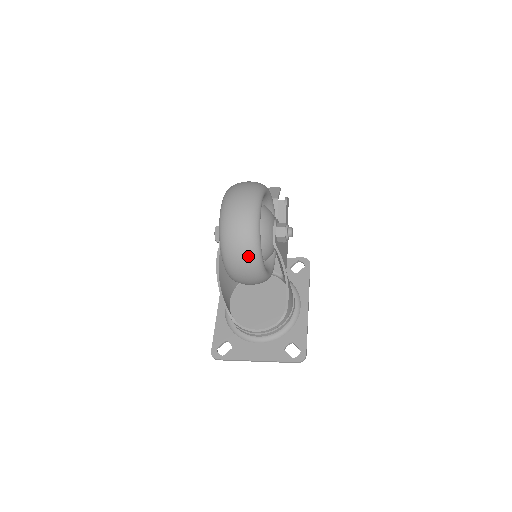
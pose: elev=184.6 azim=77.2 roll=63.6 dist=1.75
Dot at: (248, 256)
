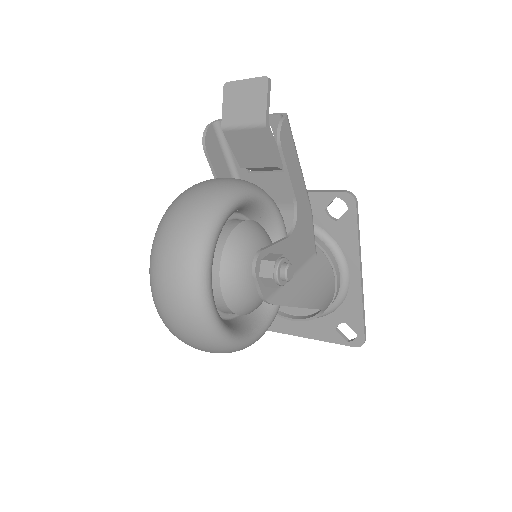
Dot at: occluded
